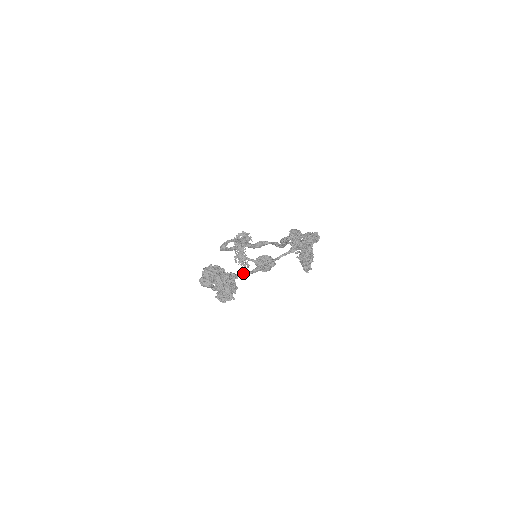
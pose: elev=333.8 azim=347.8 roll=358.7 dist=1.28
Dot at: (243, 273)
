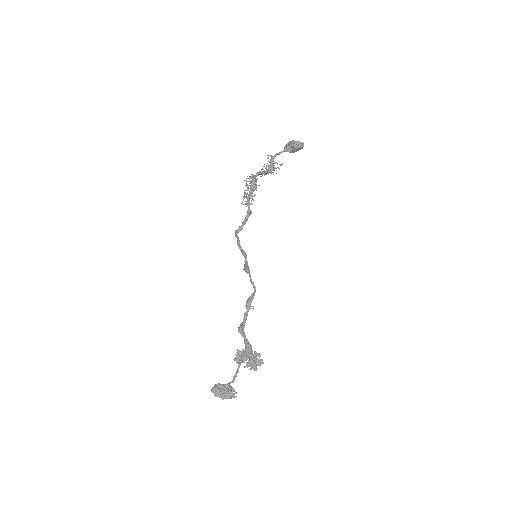
Dot at: occluded
